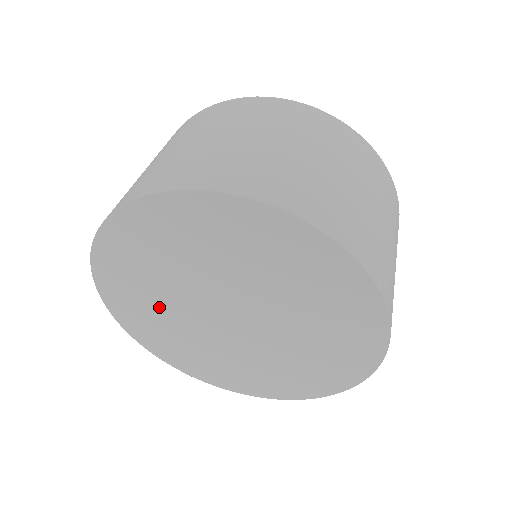
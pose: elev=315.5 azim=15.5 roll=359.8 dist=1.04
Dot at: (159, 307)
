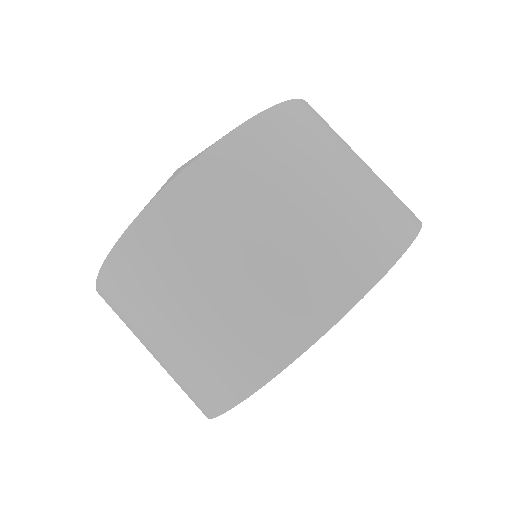
Dot at: occluded
